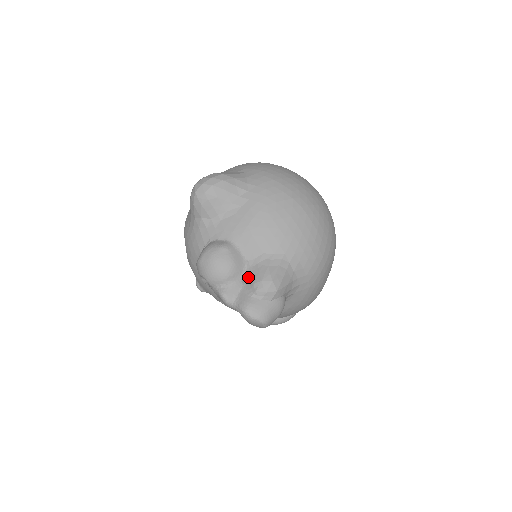
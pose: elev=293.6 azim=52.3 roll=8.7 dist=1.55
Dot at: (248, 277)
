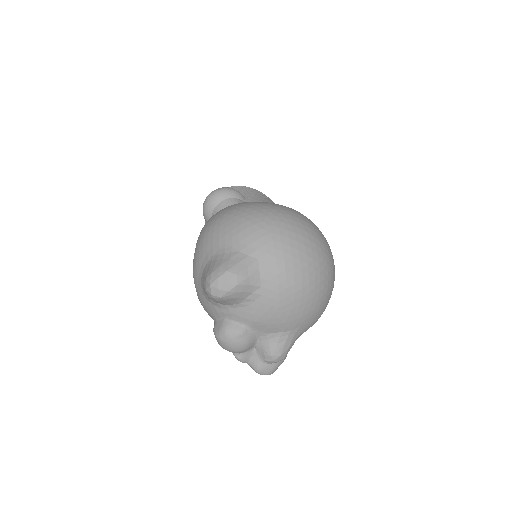
Dot at: (260, 348)
